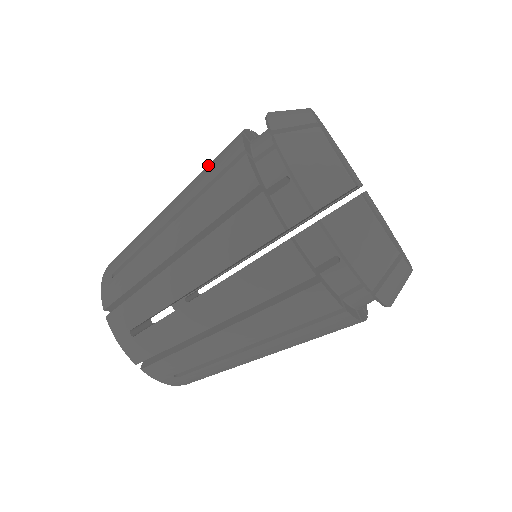
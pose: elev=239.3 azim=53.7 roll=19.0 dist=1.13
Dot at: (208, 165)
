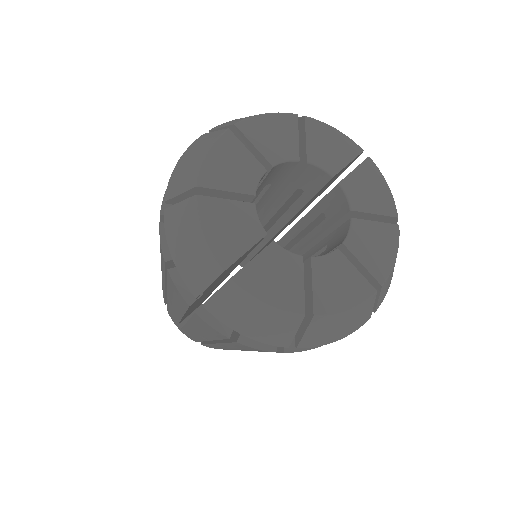
Dot at: (164, 274)
